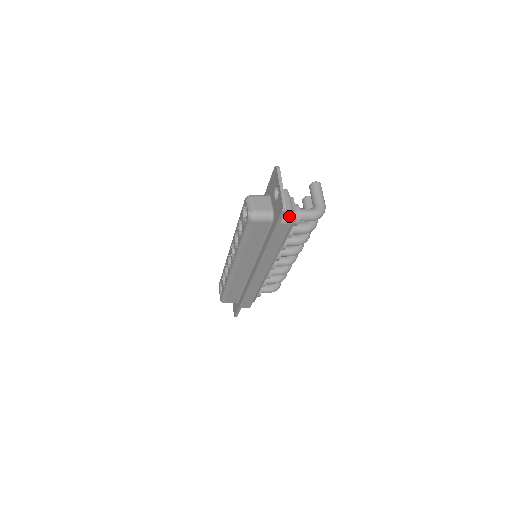
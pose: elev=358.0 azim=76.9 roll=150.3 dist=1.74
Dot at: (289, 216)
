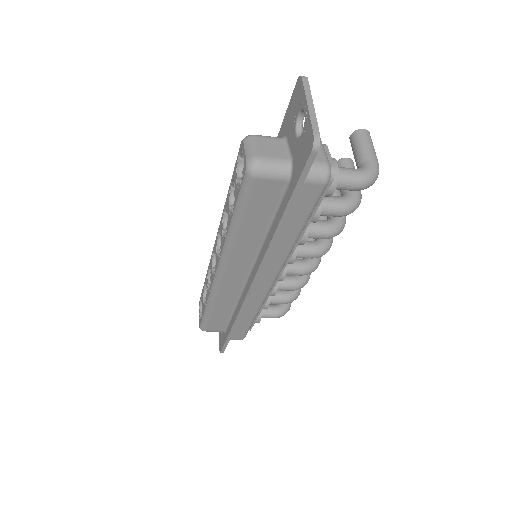
Dot at: (321, 169)
